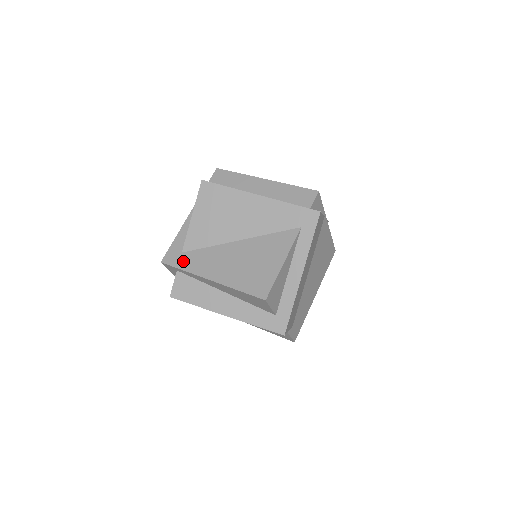
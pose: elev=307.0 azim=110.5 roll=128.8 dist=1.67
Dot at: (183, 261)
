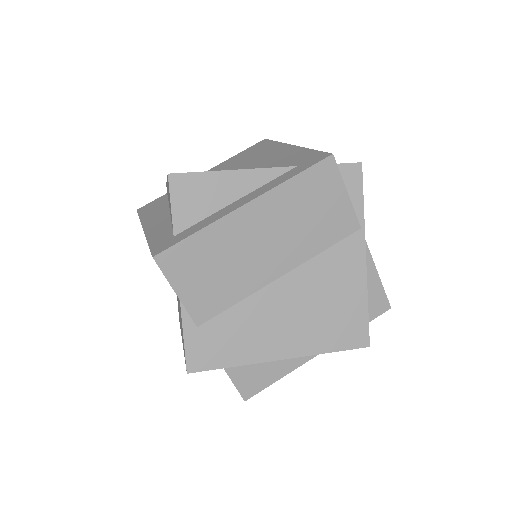
Dot at: occluded
